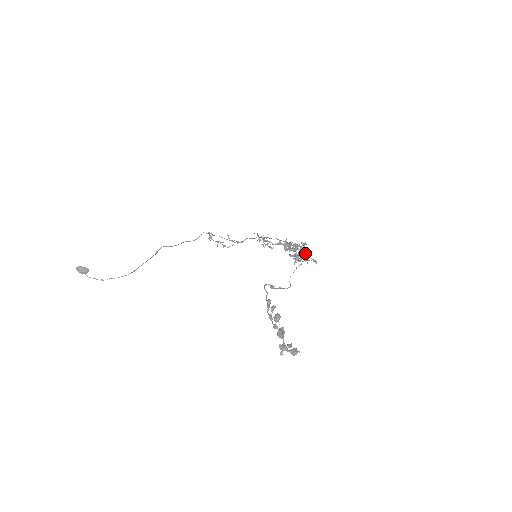
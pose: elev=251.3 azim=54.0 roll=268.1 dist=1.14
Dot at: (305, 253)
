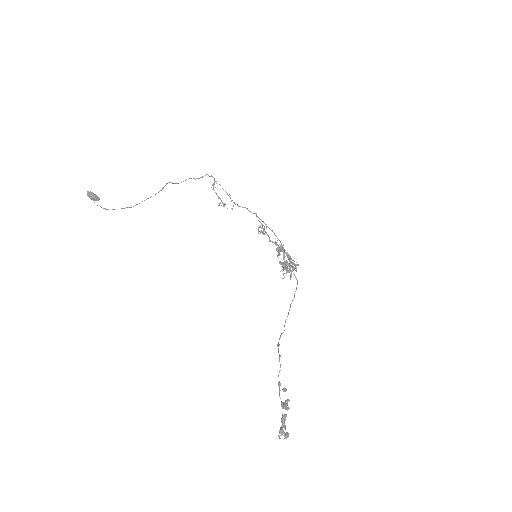
Dot at: occluded
